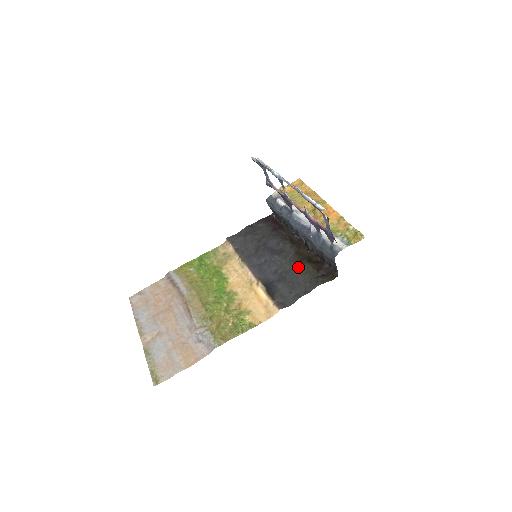
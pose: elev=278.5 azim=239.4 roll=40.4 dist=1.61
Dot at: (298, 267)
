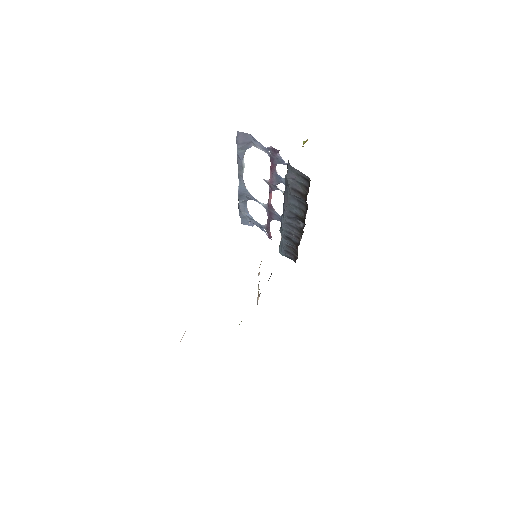
Dot at: occluded
